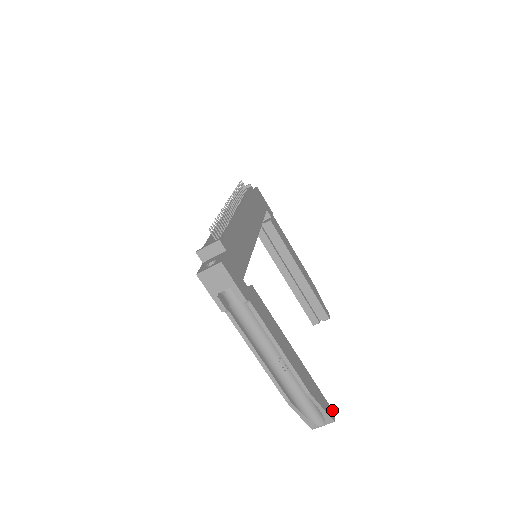
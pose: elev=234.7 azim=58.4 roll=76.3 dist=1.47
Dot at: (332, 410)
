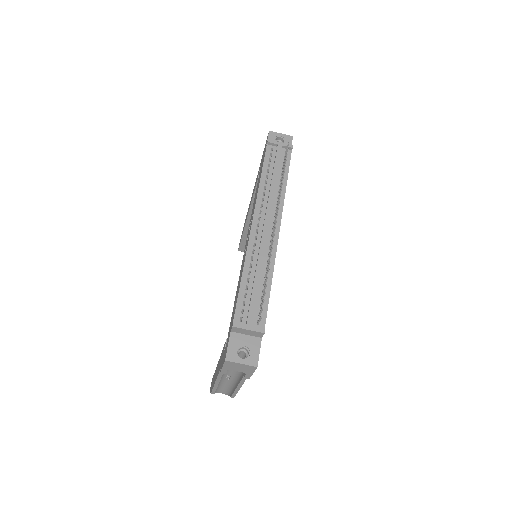
Dot at: occluded
